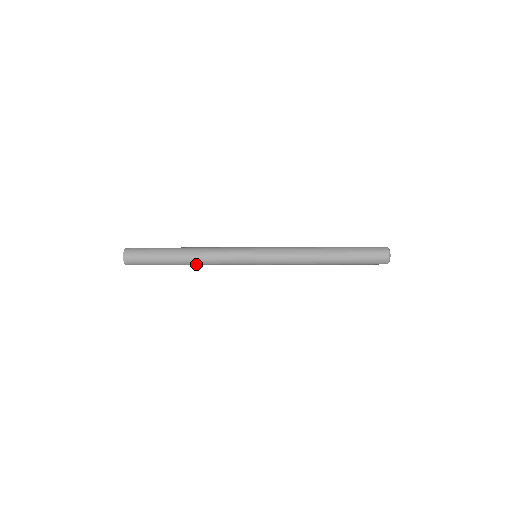
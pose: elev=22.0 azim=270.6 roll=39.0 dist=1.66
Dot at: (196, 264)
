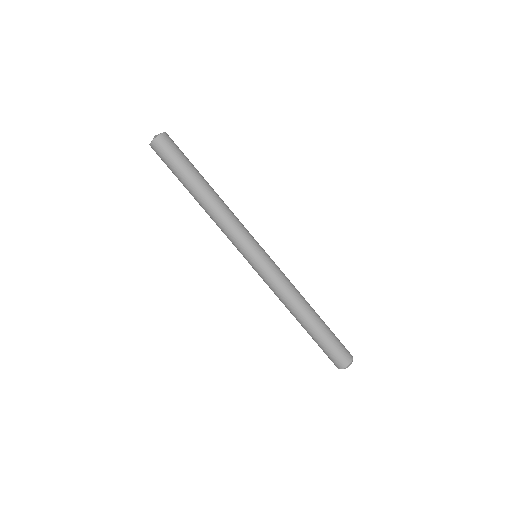
Dot at: (211, 205)
